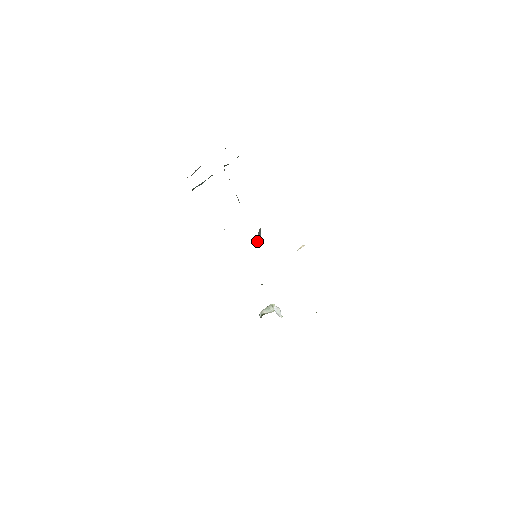
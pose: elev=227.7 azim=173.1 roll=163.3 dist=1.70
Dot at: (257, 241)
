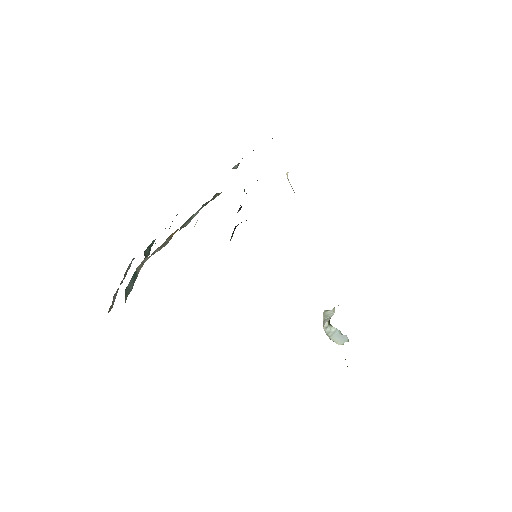
Dot at: occluded
